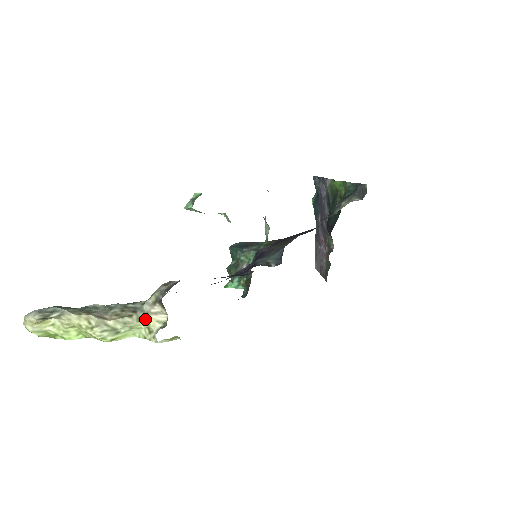
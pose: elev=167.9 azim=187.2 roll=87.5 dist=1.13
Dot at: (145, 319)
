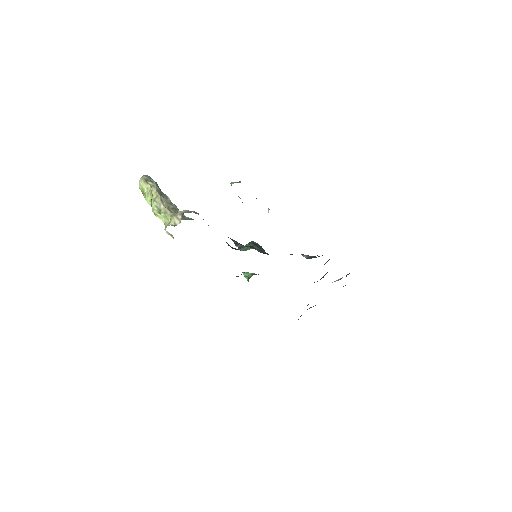
Dot at: (173, 217)
